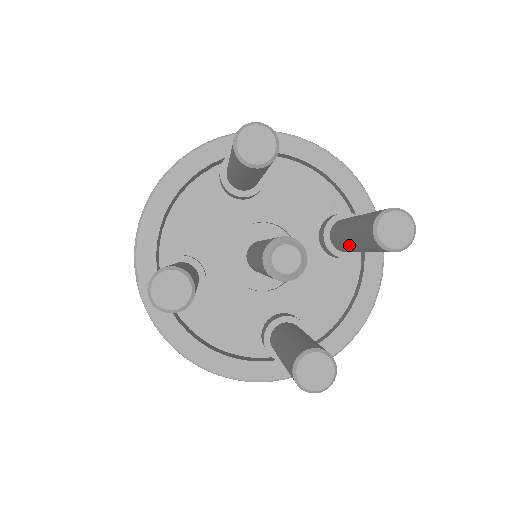
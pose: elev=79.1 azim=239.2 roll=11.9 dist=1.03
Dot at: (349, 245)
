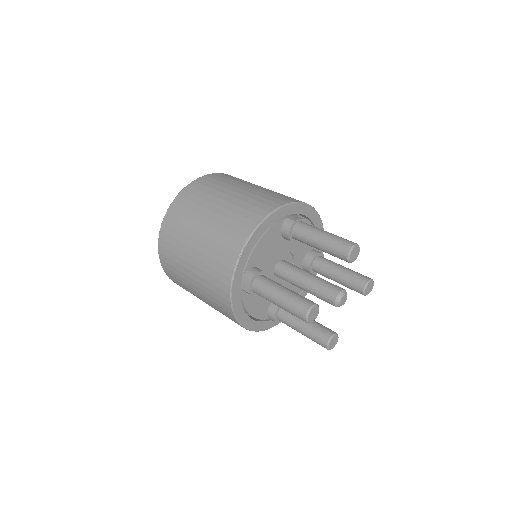
Dot at: (333, 278)
